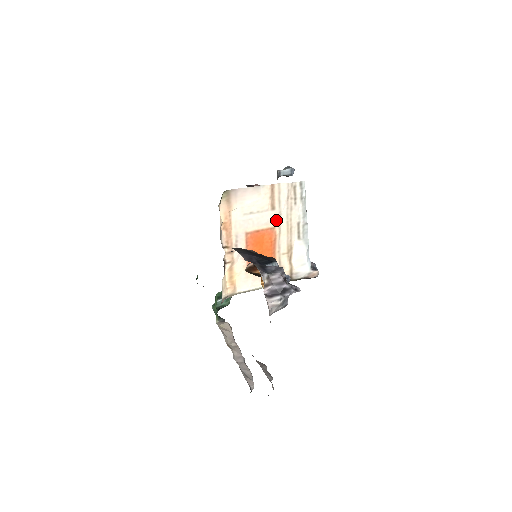
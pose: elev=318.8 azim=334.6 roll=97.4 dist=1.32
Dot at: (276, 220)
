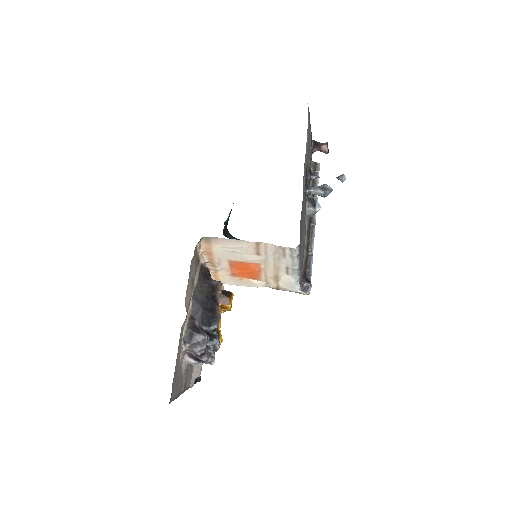
Dot at: (262, 260)
